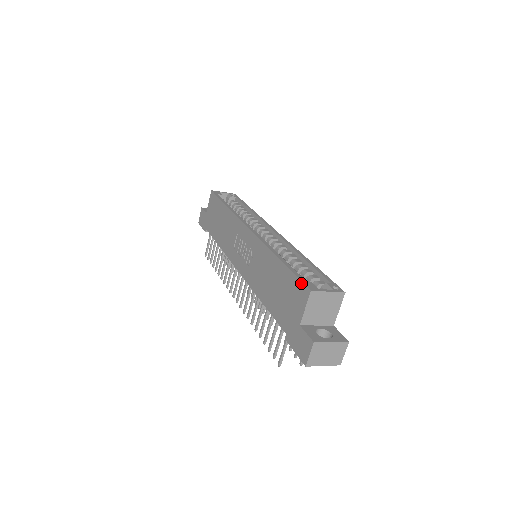
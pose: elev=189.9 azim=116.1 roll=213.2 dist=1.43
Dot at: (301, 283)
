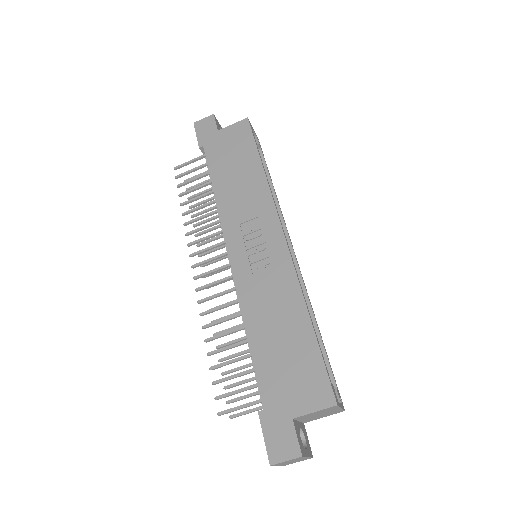
Dot at: (329, 382)
